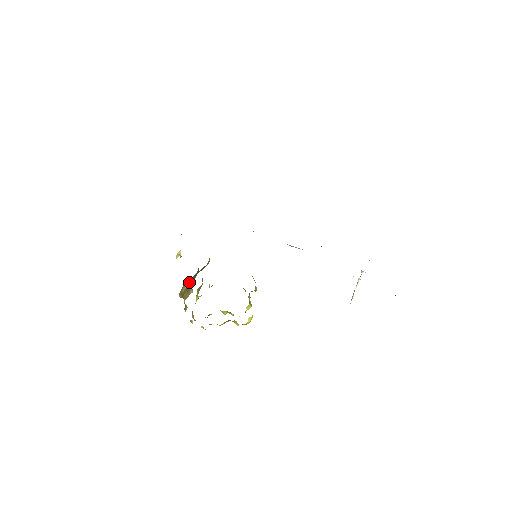
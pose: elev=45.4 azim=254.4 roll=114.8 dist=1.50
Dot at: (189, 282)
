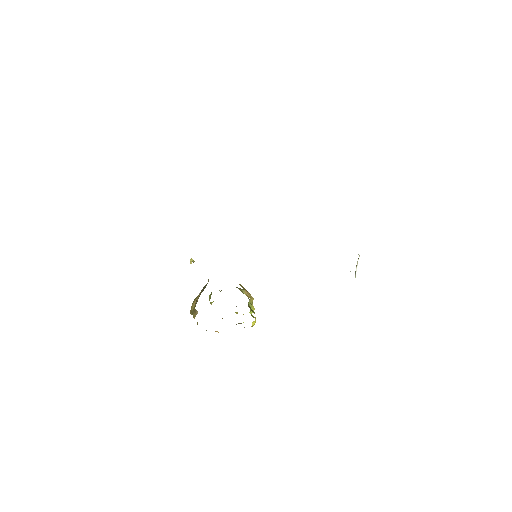
Dot at: occluded
